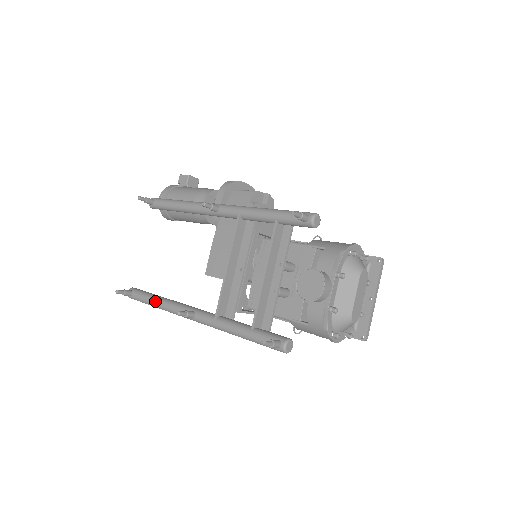
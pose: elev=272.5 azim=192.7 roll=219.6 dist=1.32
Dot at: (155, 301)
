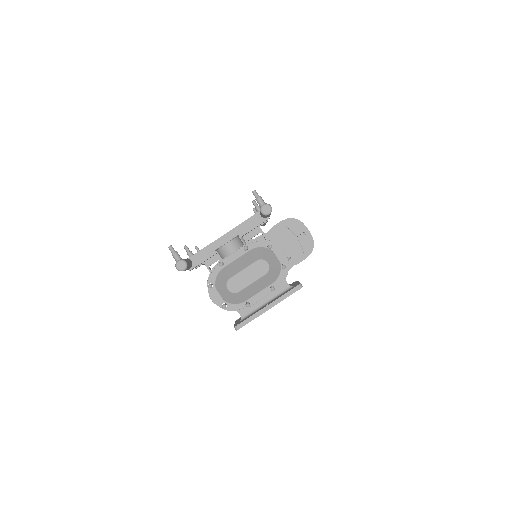
Dot at: occluded
